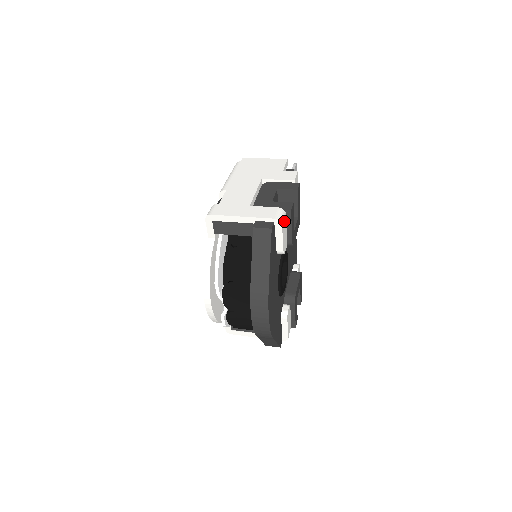
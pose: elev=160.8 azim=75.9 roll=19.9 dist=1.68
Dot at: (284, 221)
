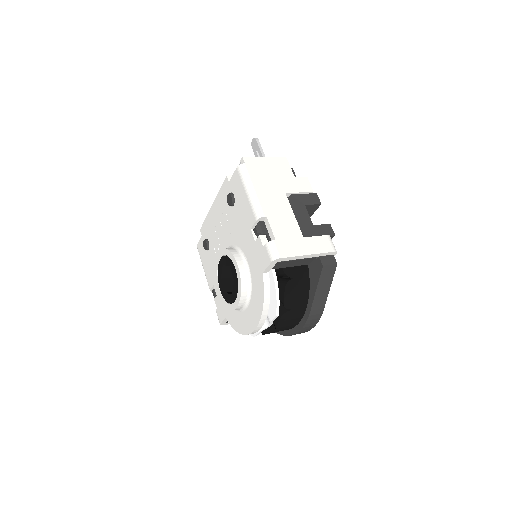
Dot at: occluded
